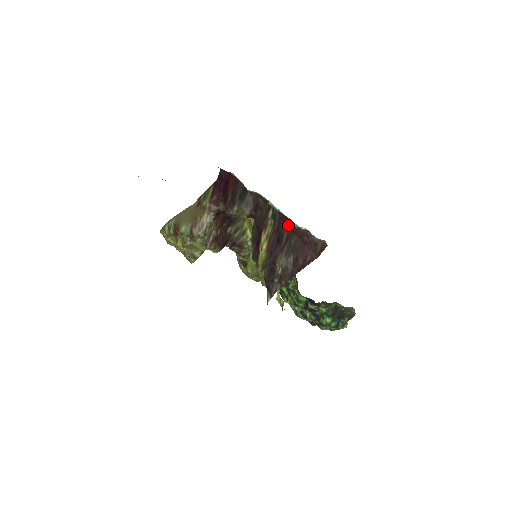
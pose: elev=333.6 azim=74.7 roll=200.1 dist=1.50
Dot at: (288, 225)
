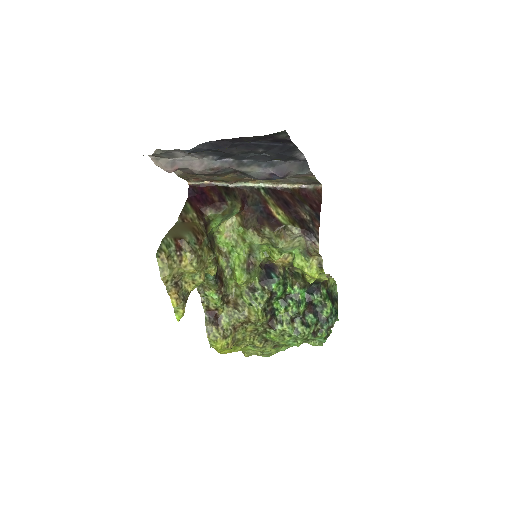
Dot at: (283, 192)
